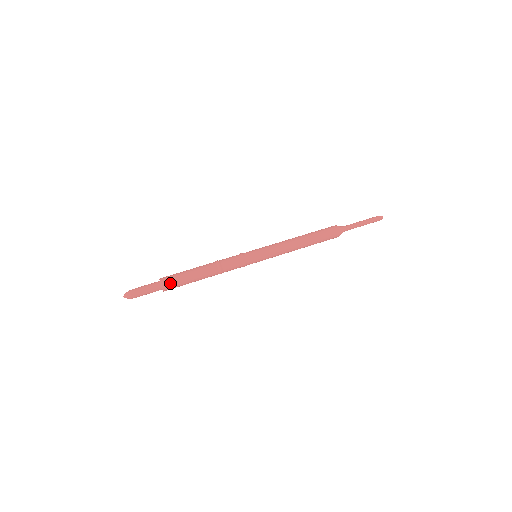
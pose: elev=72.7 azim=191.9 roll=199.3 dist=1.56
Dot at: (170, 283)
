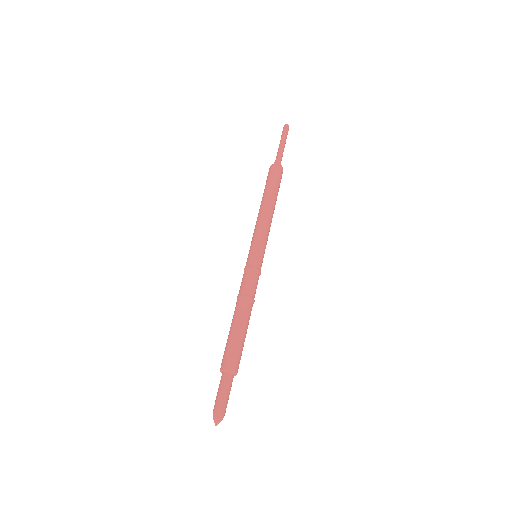
Dot at: (239, 363)
